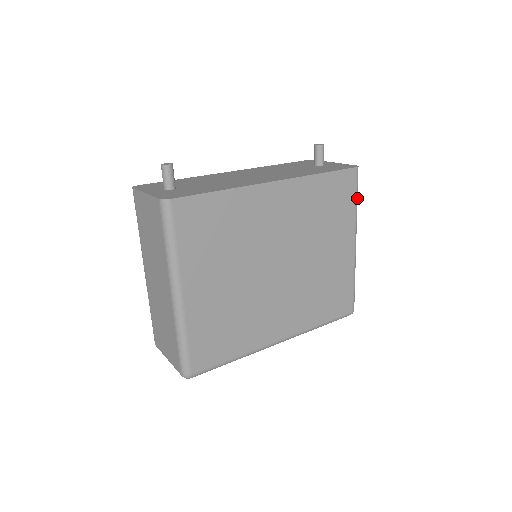
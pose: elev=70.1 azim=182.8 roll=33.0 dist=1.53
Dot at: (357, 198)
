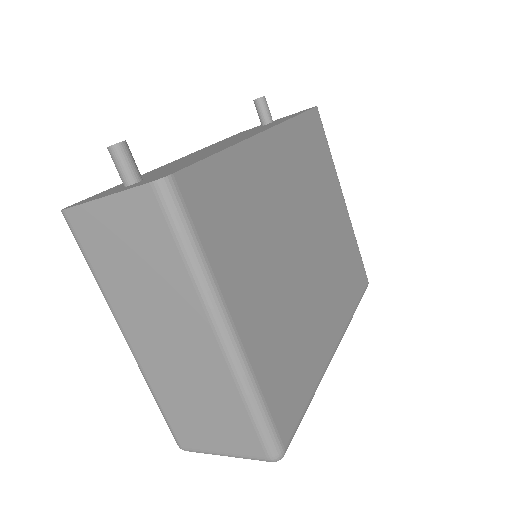
Dot at: (327, 145)
